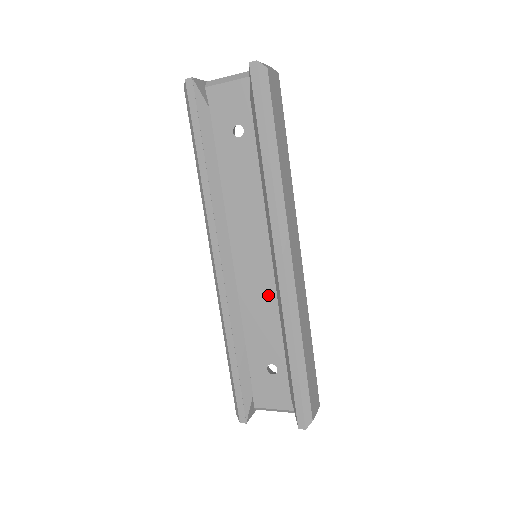
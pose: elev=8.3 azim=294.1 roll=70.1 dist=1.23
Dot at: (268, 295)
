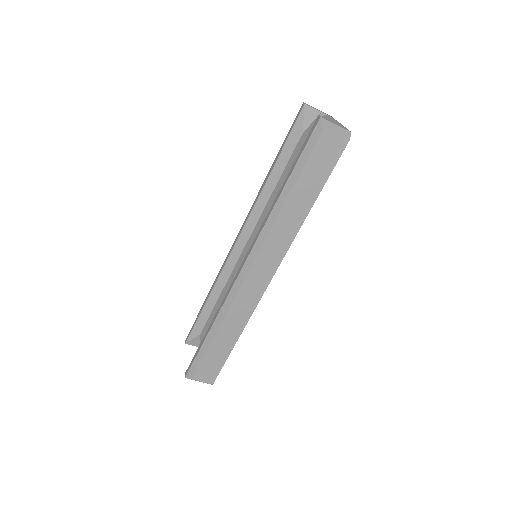
Dot at: occluded
